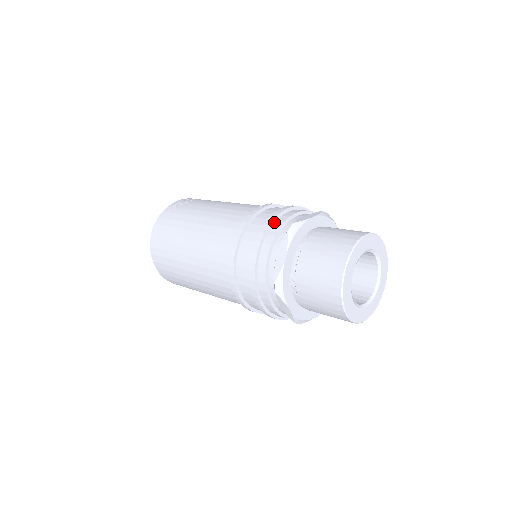
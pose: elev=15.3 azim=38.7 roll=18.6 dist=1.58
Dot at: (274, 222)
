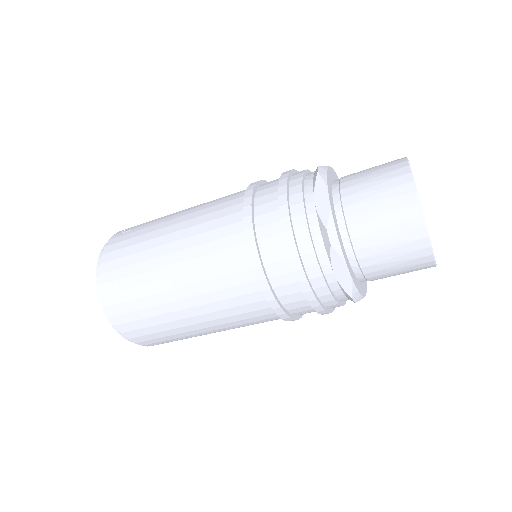
Dot at: (290, 177)
